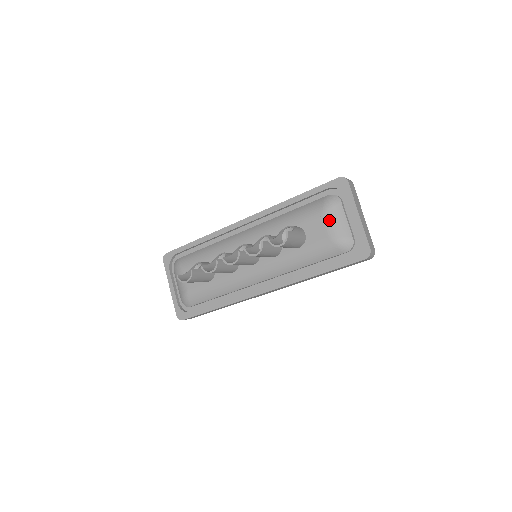
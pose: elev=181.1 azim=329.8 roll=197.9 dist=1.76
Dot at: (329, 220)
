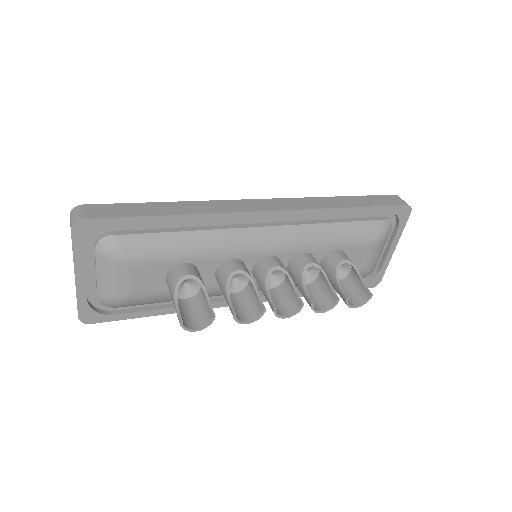
Dot at: (375, 253)
